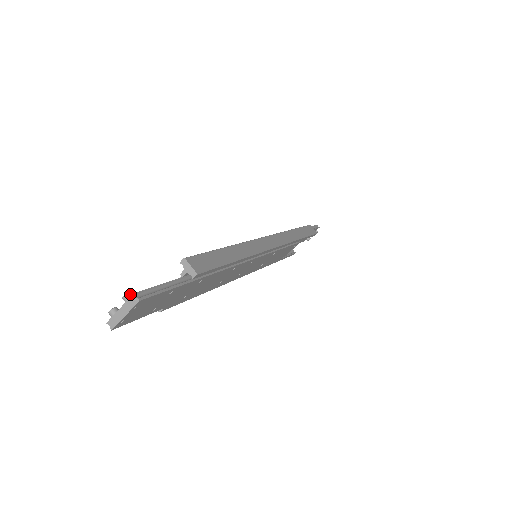
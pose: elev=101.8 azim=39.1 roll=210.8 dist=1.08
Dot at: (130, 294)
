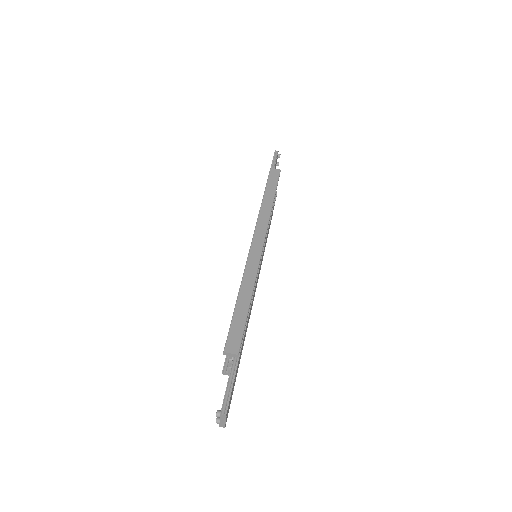
Dot at: (218, 413)
